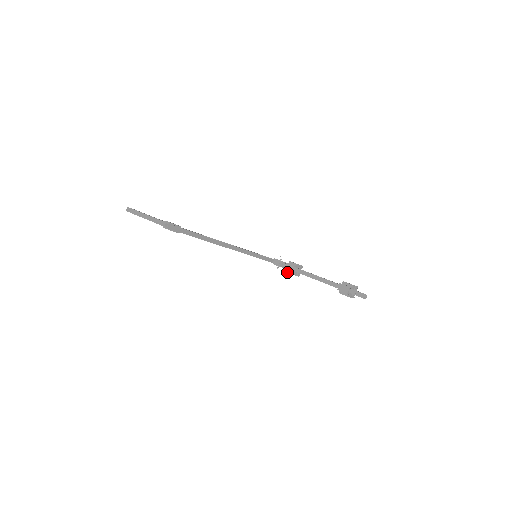
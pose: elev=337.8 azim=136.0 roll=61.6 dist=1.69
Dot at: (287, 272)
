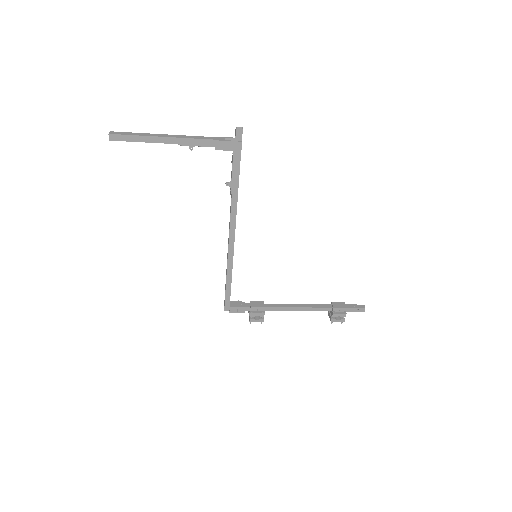
Dot at: (254, 312)
